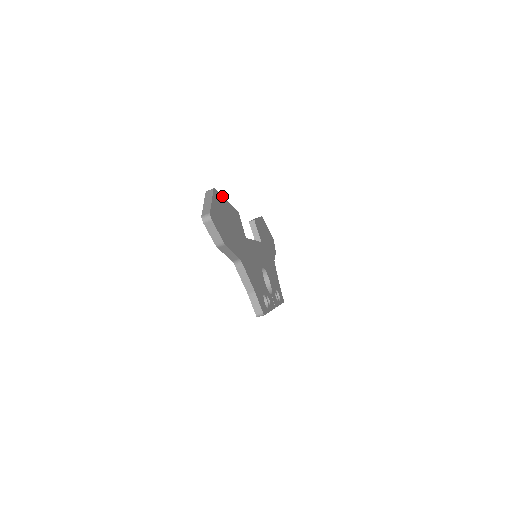
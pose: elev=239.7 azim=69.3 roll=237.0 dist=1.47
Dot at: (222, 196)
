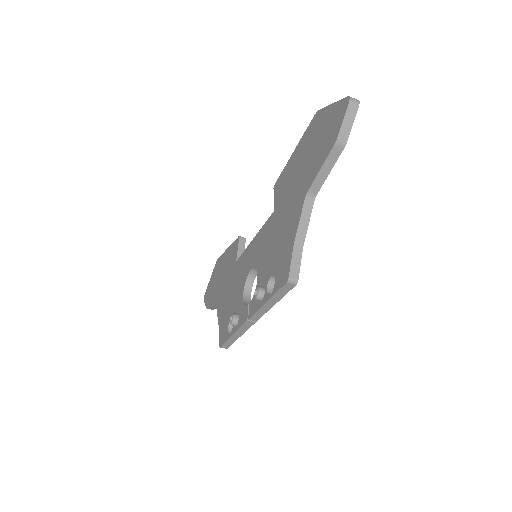
Dot at: occluded
